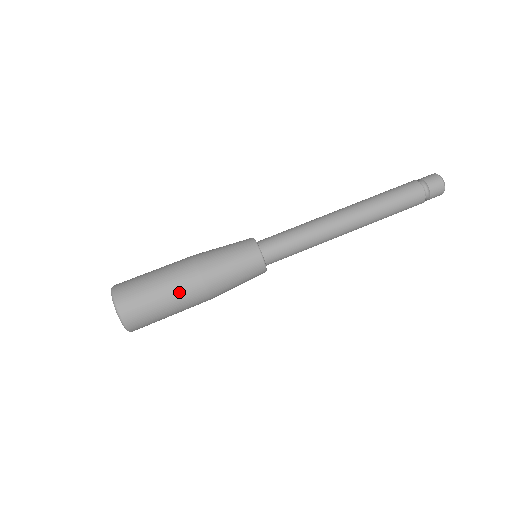
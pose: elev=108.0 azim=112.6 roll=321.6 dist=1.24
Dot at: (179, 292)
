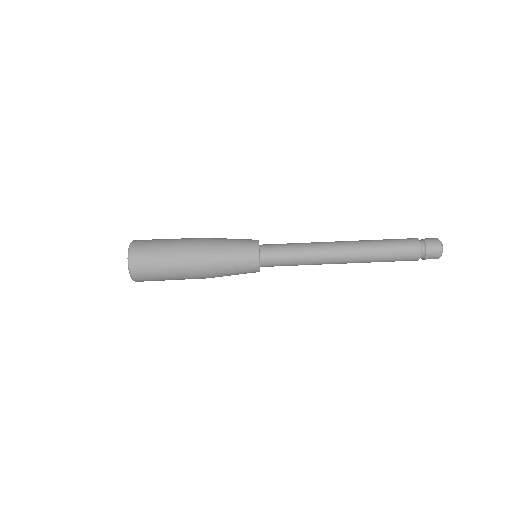
Dot at: occluded
